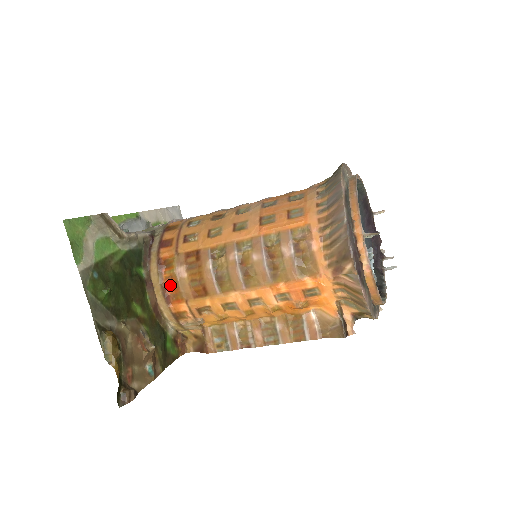
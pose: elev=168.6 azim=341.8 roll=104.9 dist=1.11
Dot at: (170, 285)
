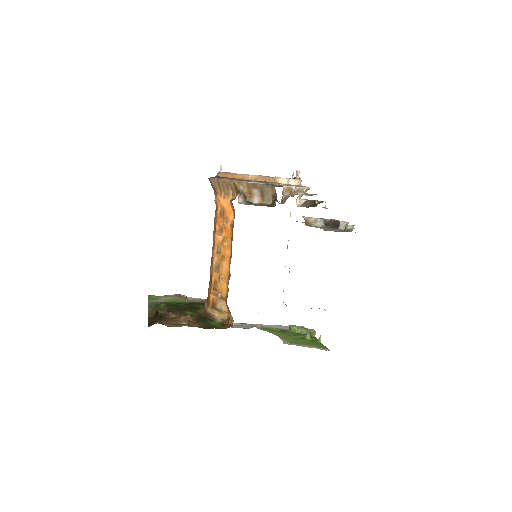
Dot at: (208, 297)
